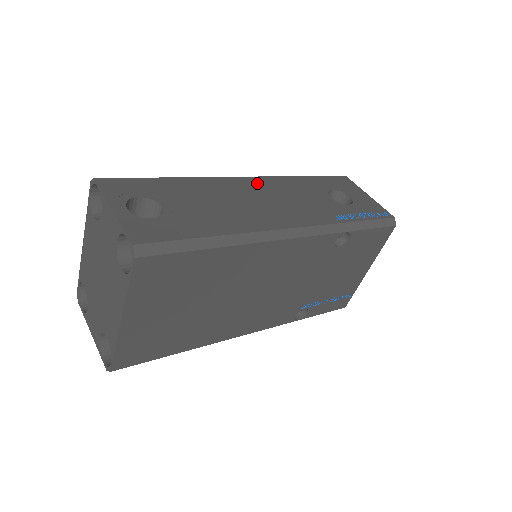
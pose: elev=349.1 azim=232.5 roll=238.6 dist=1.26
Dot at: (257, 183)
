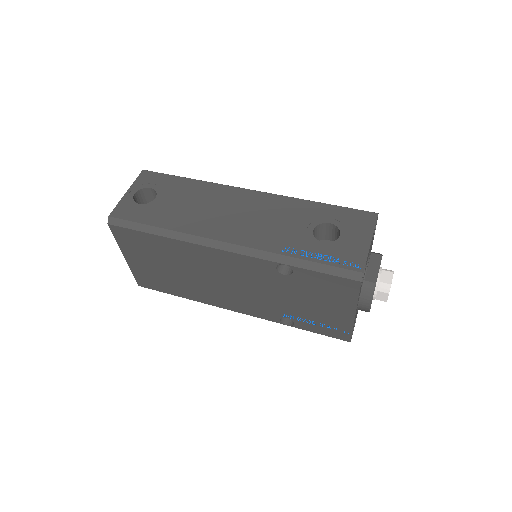
Dot at: (254, 198)
